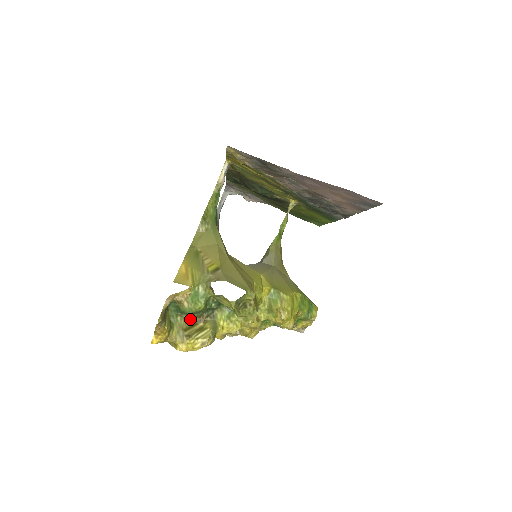
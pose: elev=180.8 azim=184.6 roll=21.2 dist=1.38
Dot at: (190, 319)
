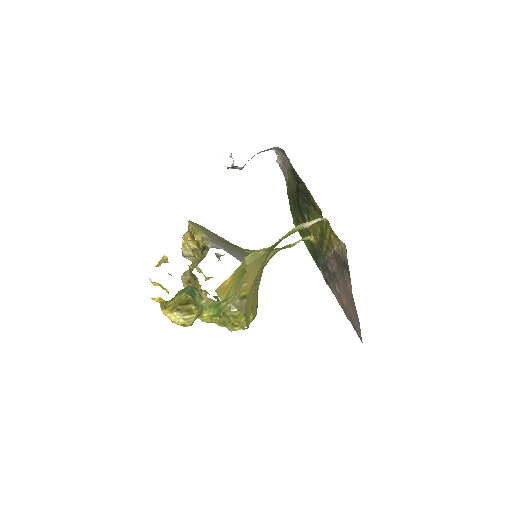
Dot at: (190, 299)
